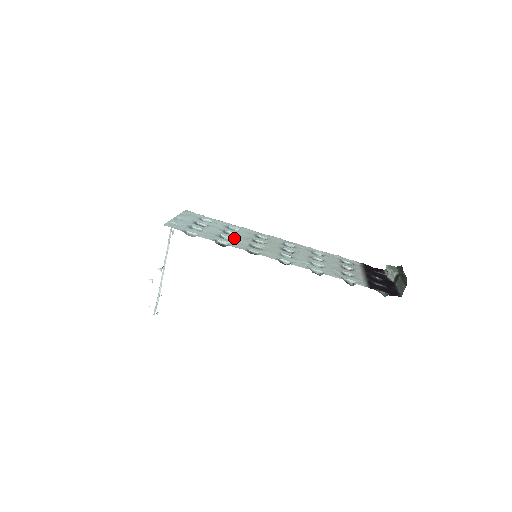
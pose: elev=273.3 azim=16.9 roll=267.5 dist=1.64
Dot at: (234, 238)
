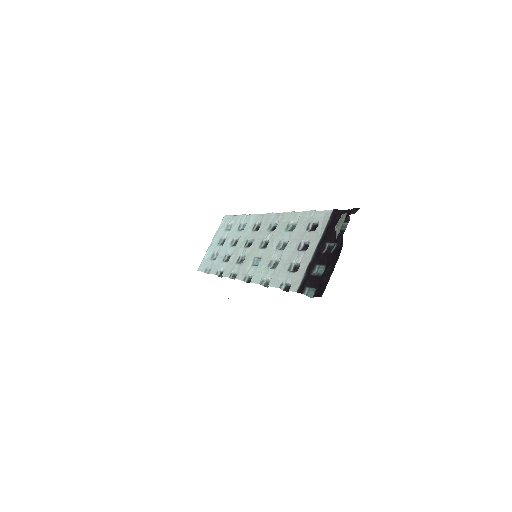
Dot at: (233, 253)
